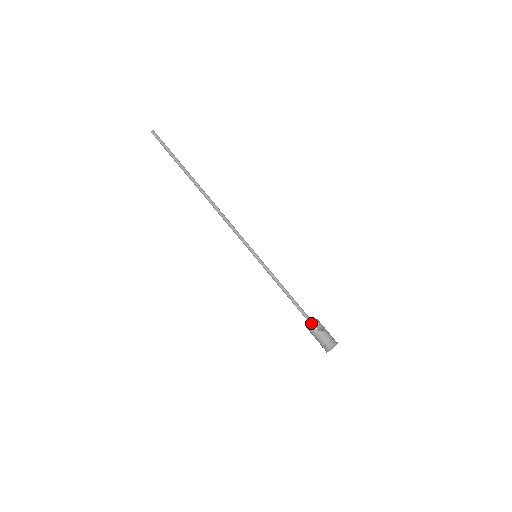
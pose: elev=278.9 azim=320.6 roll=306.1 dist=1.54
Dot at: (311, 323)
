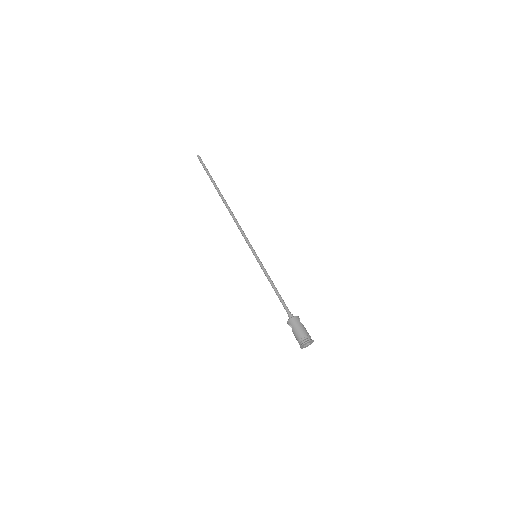
Dot at: (295, 316)
